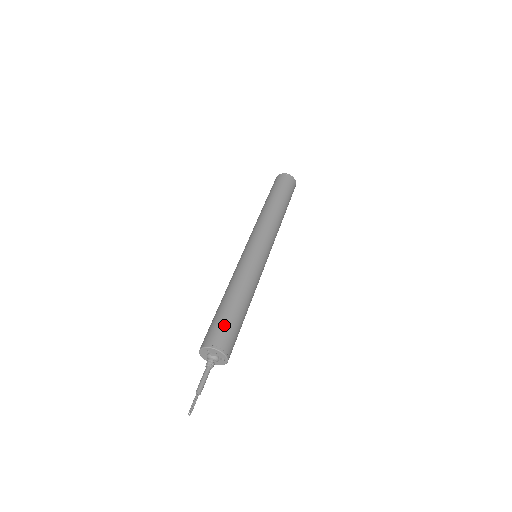
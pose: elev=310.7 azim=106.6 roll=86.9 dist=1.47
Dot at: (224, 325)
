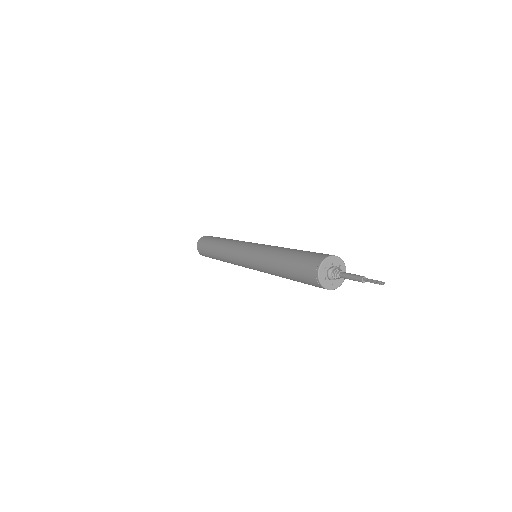
Dot at: (308, 254)
